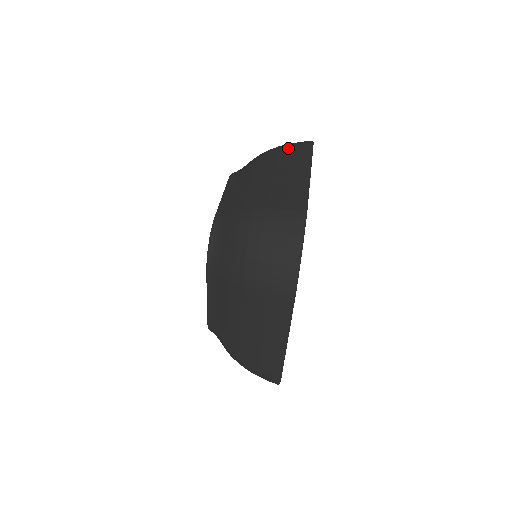
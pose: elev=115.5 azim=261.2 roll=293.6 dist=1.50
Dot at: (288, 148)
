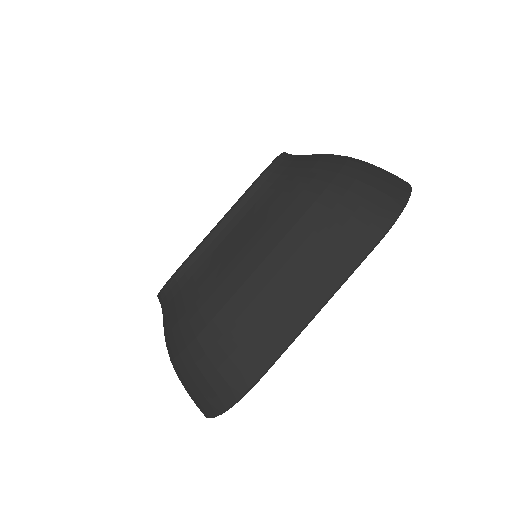
Dot at: (344, 219)
